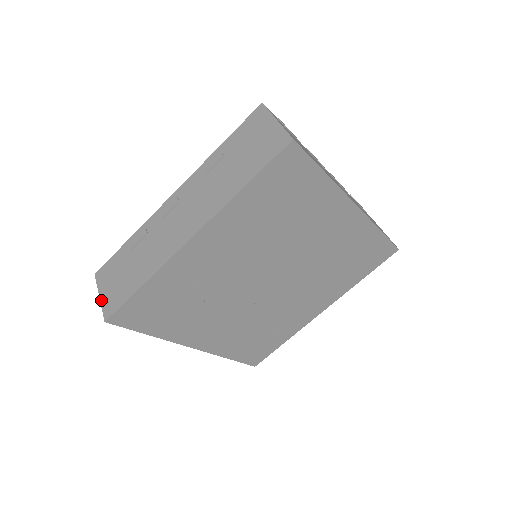
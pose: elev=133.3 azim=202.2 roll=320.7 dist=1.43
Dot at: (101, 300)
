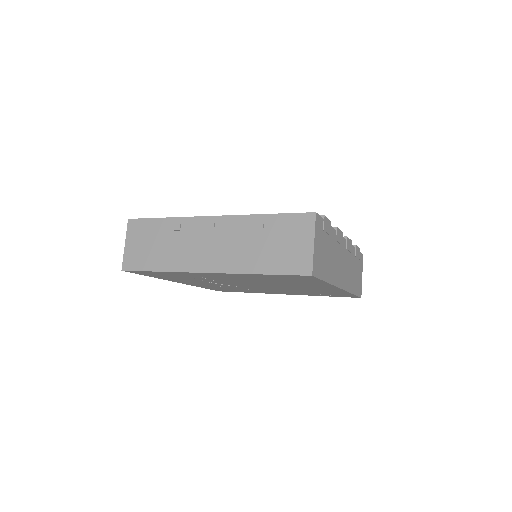
Dot at: (125, 249)
